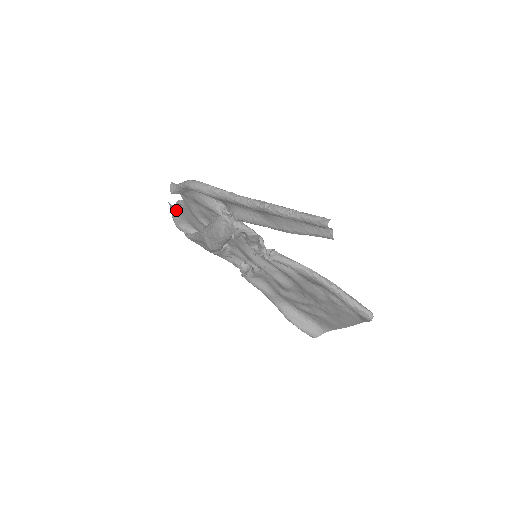
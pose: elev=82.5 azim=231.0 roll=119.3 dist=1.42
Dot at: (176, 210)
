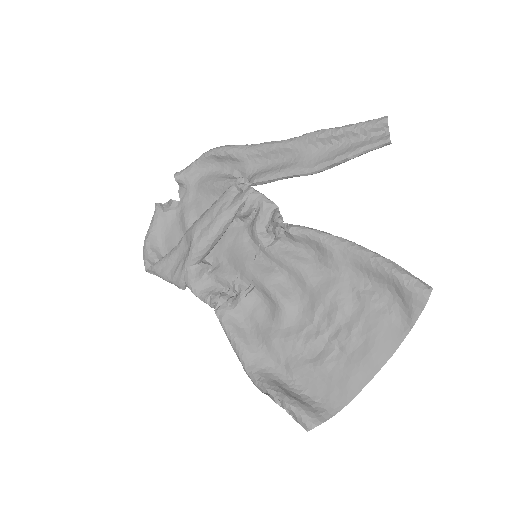
Dot at: (159, 220)
